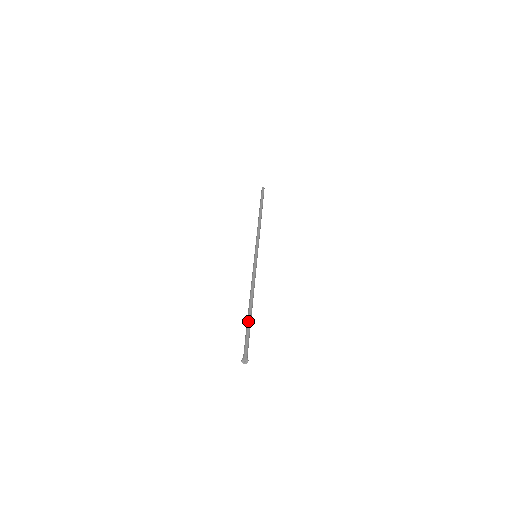
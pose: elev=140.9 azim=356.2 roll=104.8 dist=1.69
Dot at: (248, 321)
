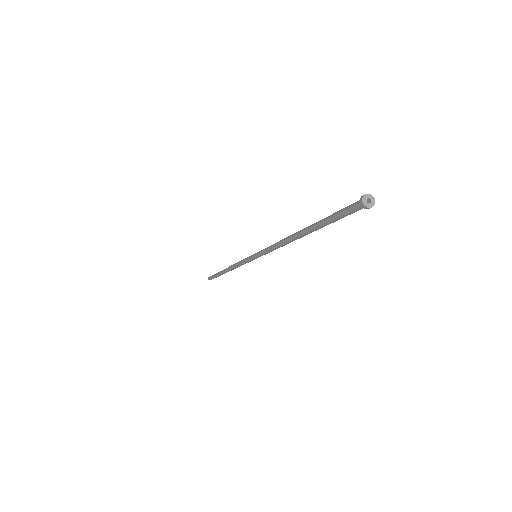
Dot at: (316, 222)
